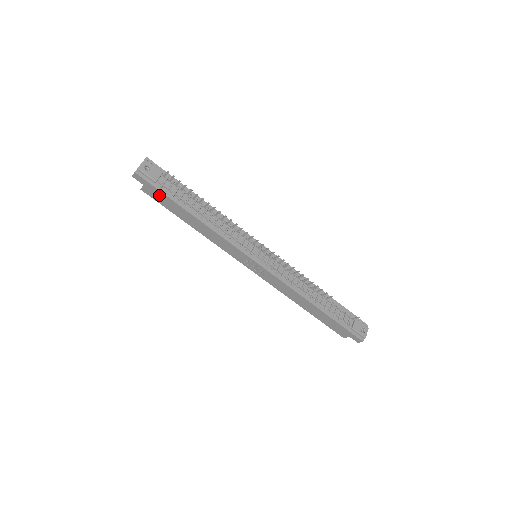
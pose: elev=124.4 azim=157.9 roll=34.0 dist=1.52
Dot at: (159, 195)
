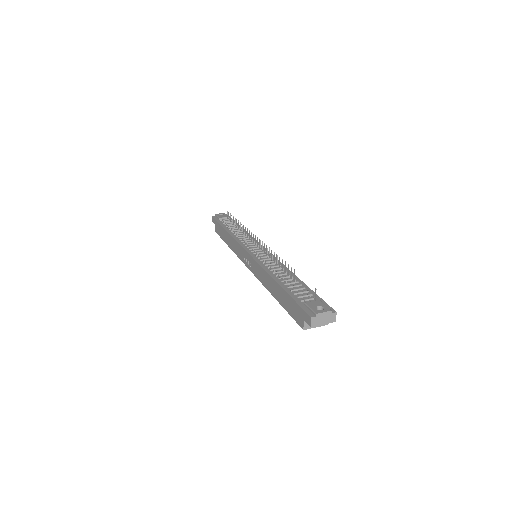
Dot at: (218, 227)
